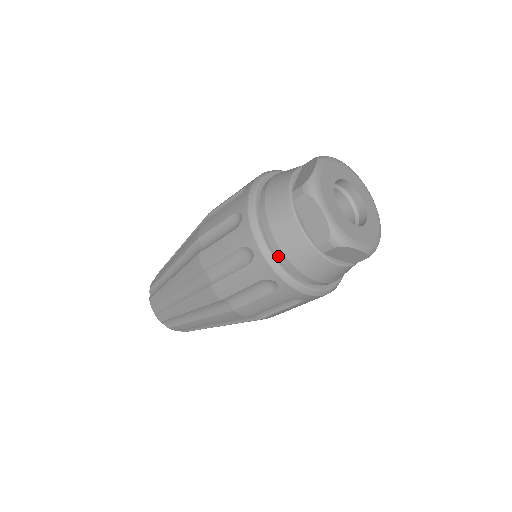
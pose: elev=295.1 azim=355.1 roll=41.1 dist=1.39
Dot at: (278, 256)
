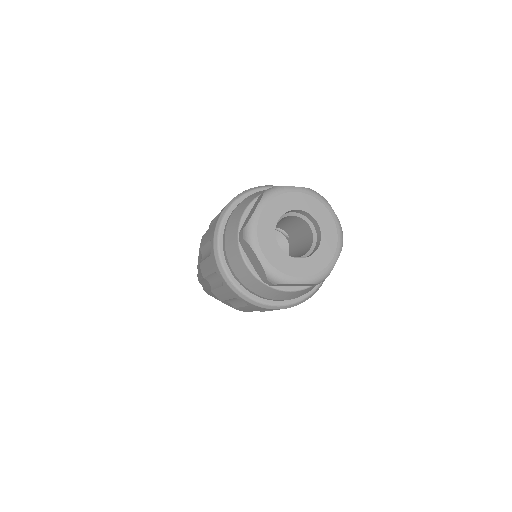
Dot at: (292, 299)
